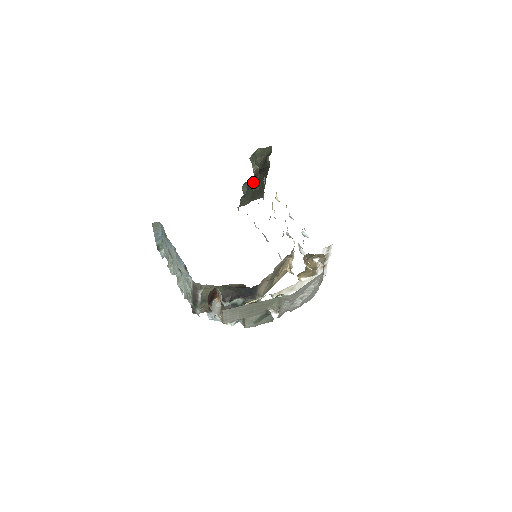
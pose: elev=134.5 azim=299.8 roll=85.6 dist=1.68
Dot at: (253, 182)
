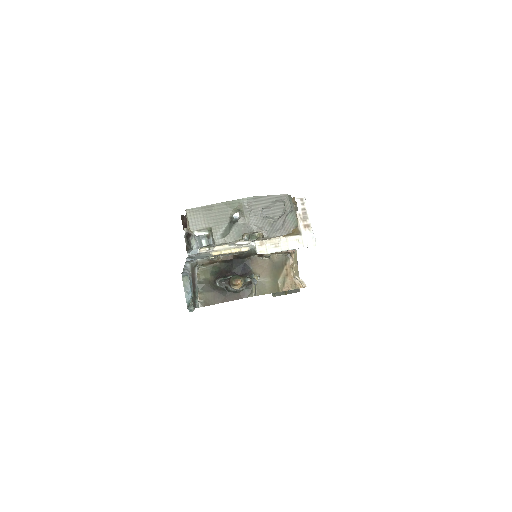
Dot at: occluded
